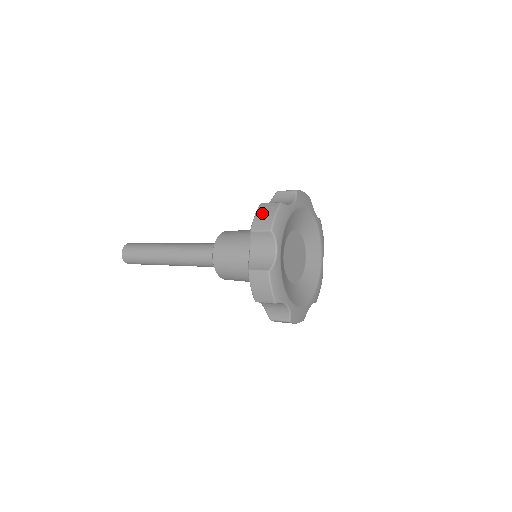
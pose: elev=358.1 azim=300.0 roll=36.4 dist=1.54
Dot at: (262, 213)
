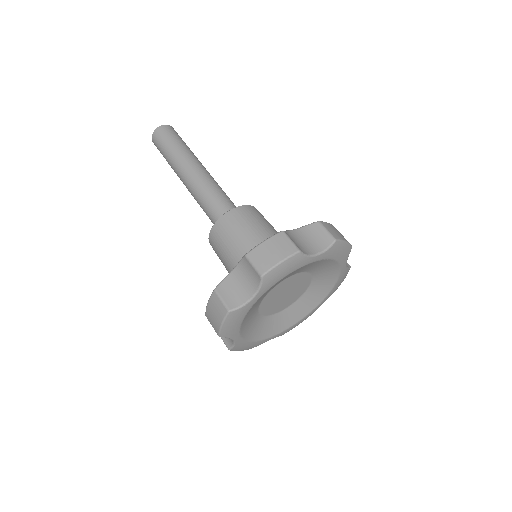
Dot at: (272, 246)
